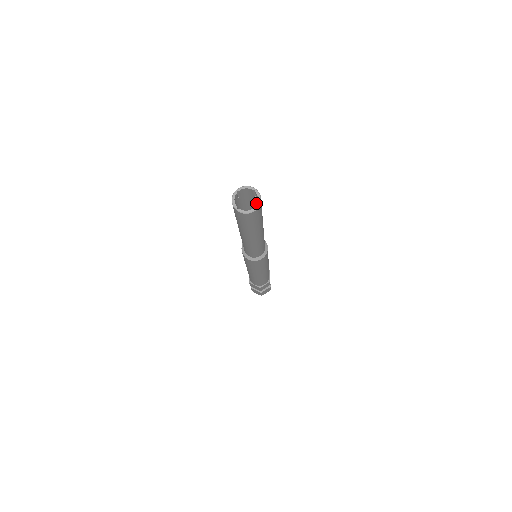
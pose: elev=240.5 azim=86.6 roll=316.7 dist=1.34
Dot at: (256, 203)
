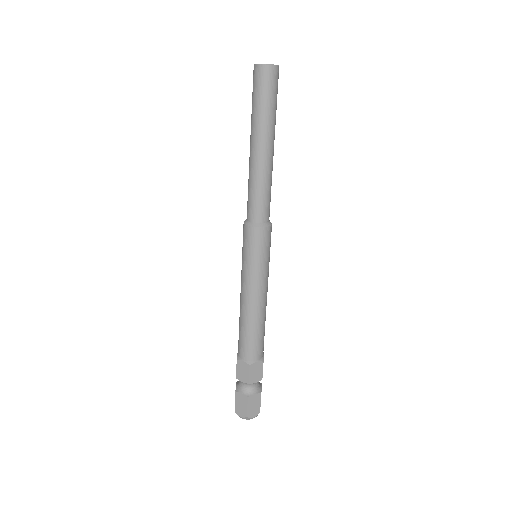
Dot at: occluded
